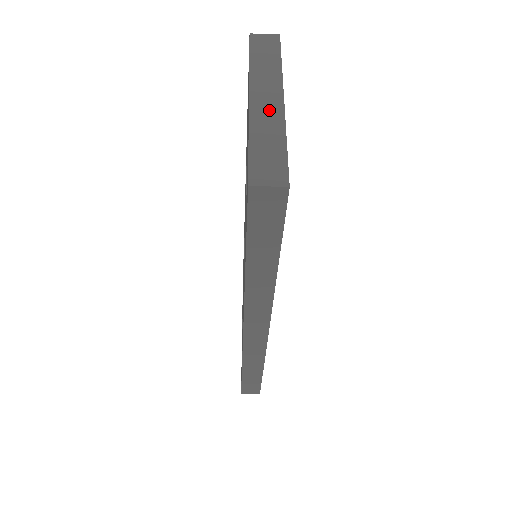
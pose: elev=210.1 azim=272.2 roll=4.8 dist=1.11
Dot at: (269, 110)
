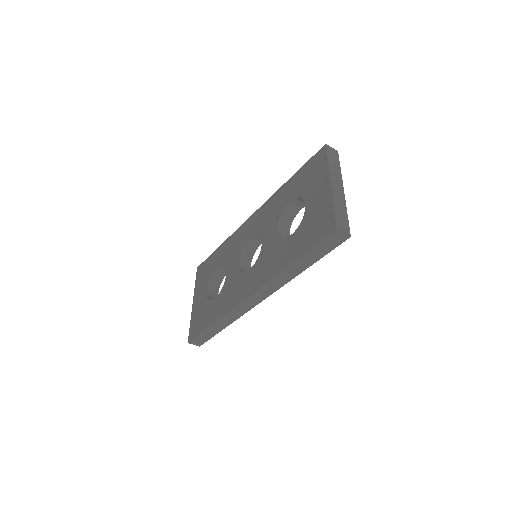
Dot at: (339, 194)
